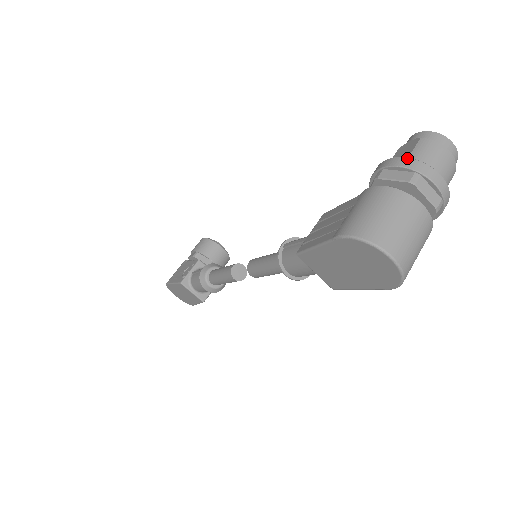
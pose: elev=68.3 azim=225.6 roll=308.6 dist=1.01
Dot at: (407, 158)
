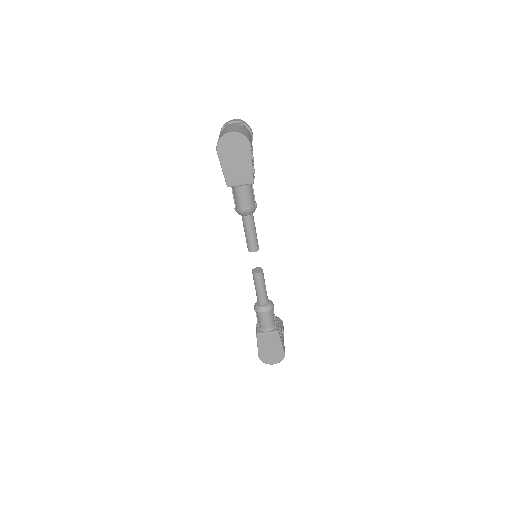
Dot at: (221, 129)
